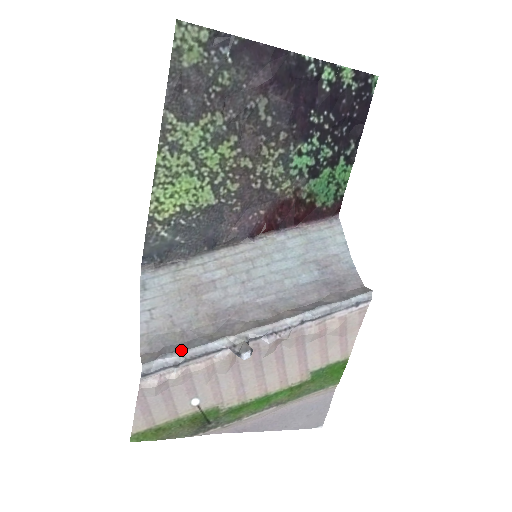
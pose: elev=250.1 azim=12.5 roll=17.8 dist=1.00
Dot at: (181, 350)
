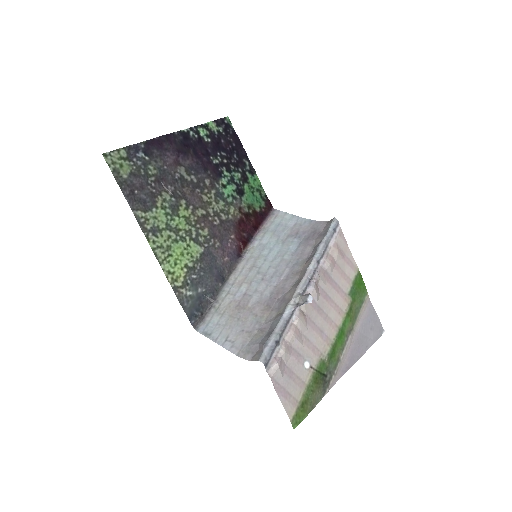
Dot at: (272, 333)
